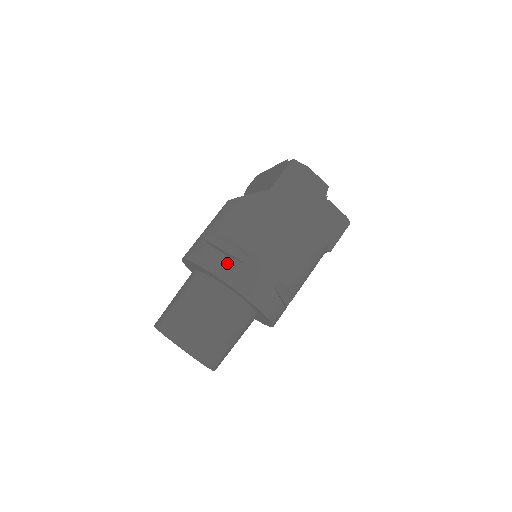
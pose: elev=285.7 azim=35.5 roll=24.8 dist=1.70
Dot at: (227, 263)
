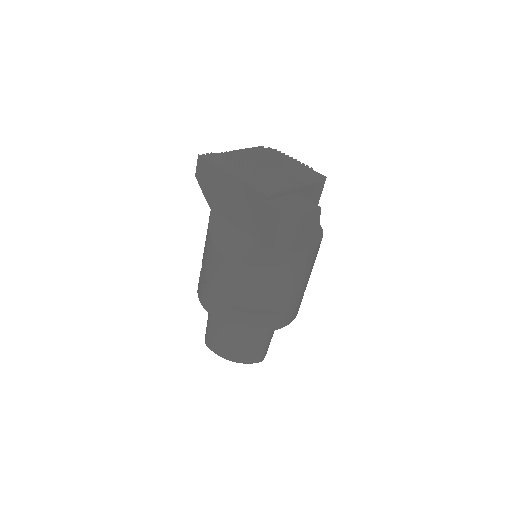
Dot at: (265, 321)
